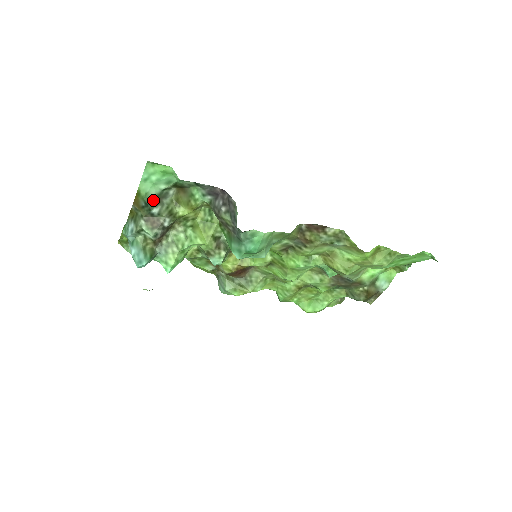
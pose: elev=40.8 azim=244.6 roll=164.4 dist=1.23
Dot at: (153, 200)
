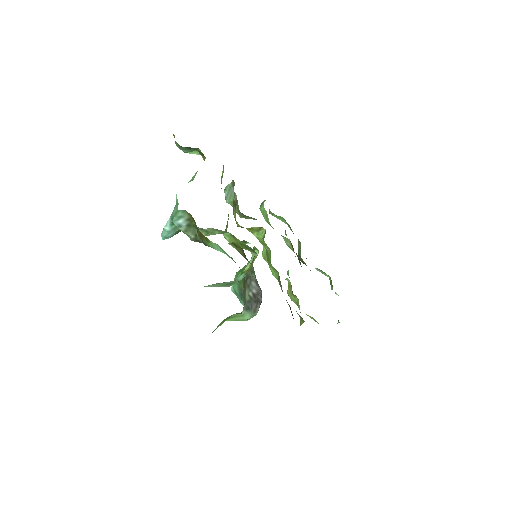
Dot at: occluded
